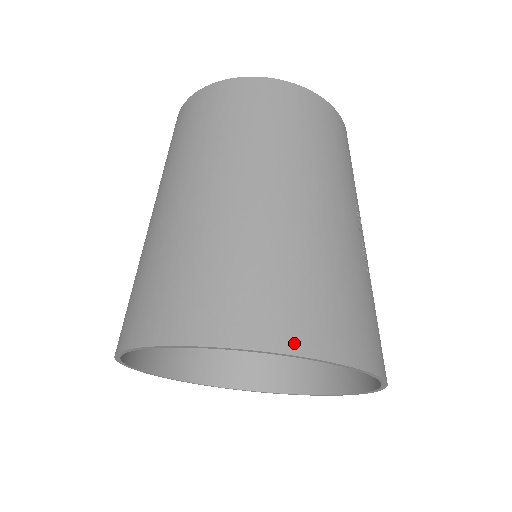
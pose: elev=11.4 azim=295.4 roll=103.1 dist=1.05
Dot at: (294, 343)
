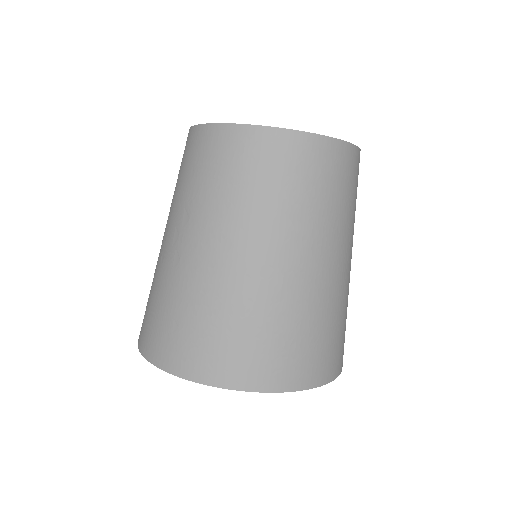
Dot at: (332, 374)
